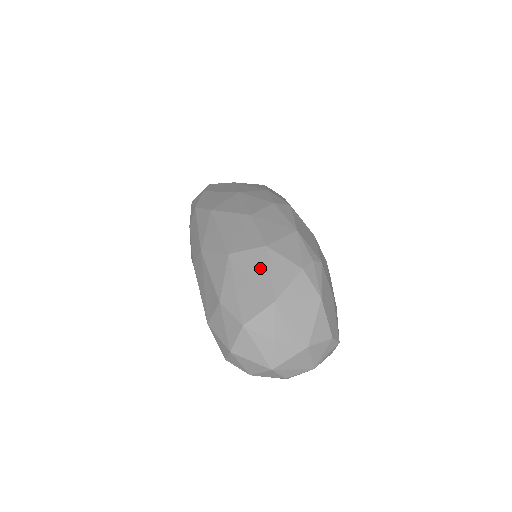
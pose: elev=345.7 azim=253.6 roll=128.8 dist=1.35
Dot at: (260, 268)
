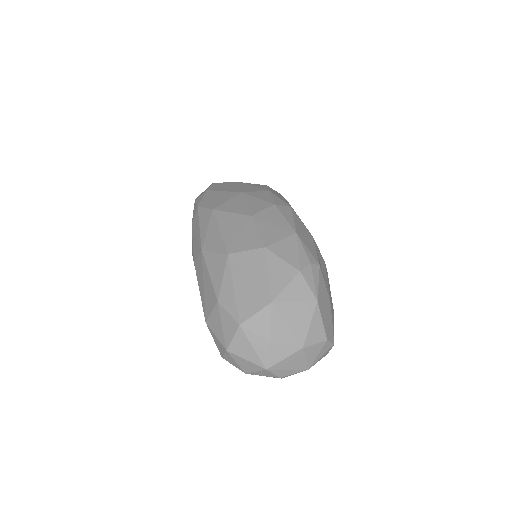
Dot at: (258, 269)
